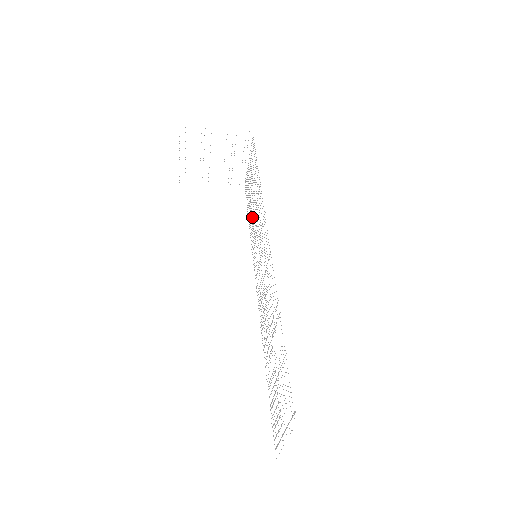
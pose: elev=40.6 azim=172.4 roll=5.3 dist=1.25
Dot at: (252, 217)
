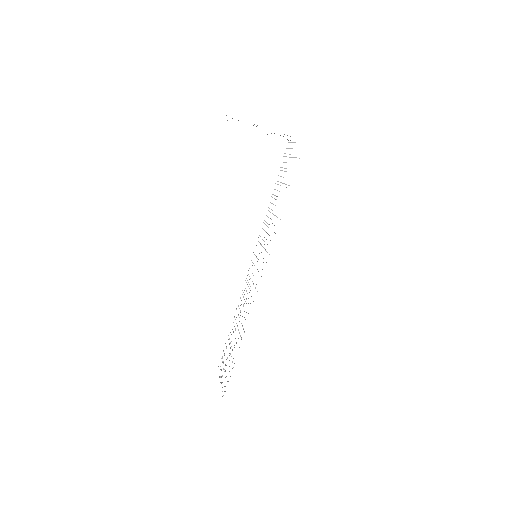
Dot at: occluded
